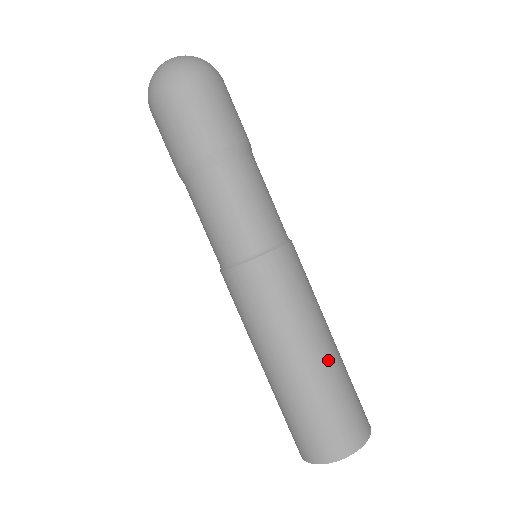
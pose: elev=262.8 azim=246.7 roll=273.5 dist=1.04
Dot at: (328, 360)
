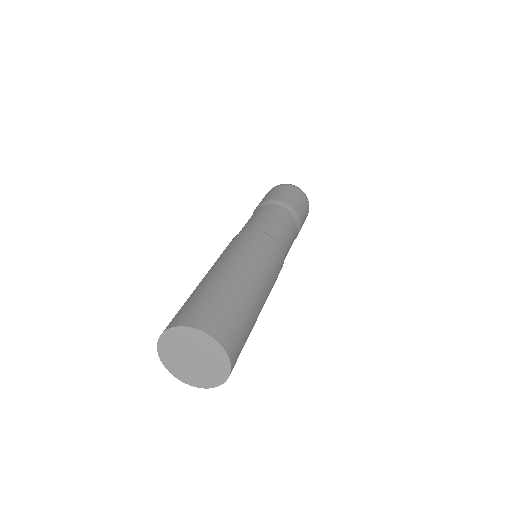
Dot at: (251, 293)
